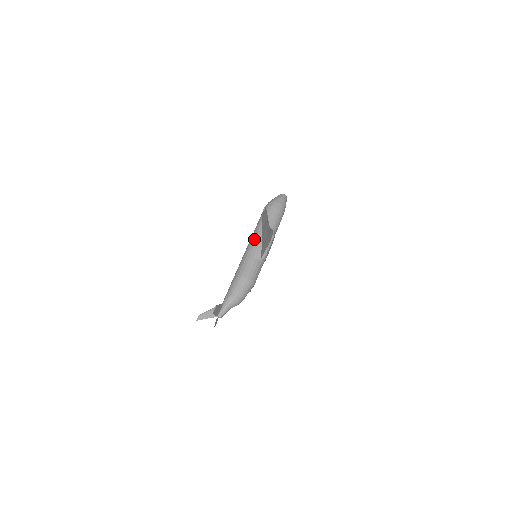
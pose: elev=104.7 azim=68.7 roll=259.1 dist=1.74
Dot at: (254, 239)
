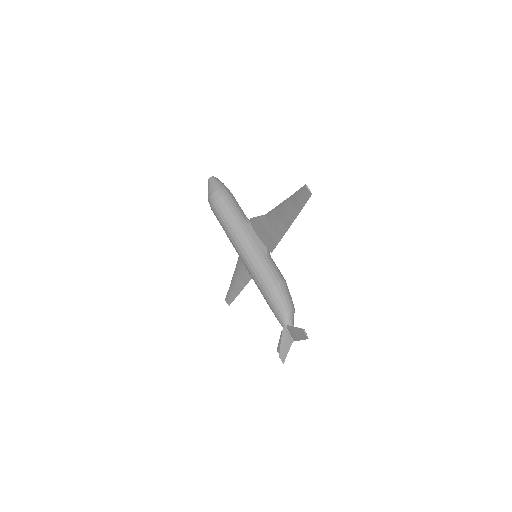
Dot at: (244, 241)
